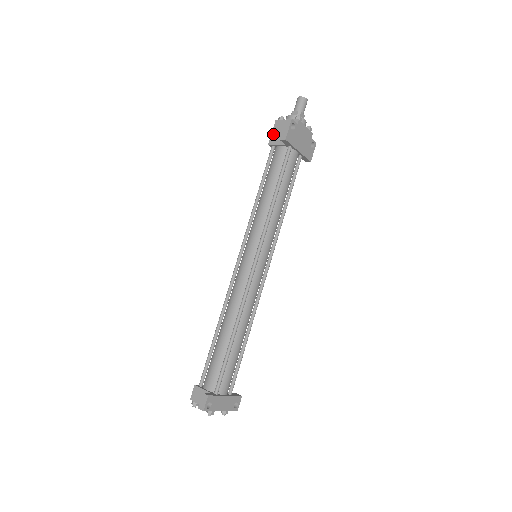
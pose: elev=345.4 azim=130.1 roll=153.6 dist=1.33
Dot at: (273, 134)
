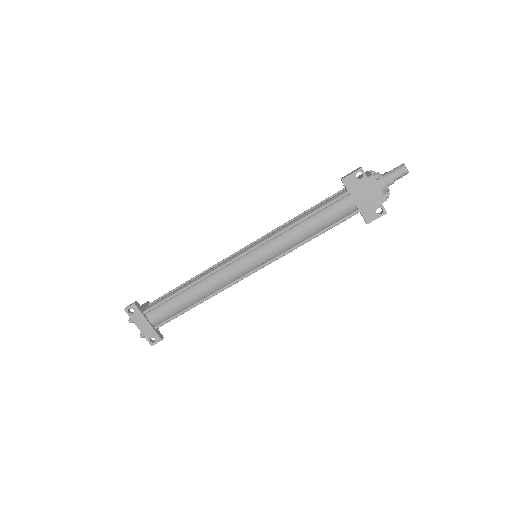
Dot at: occluded
